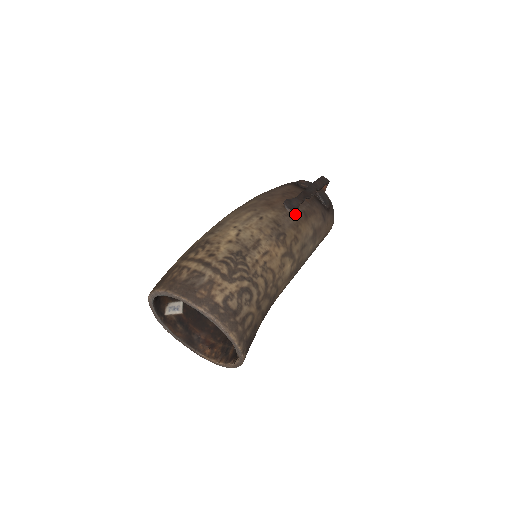
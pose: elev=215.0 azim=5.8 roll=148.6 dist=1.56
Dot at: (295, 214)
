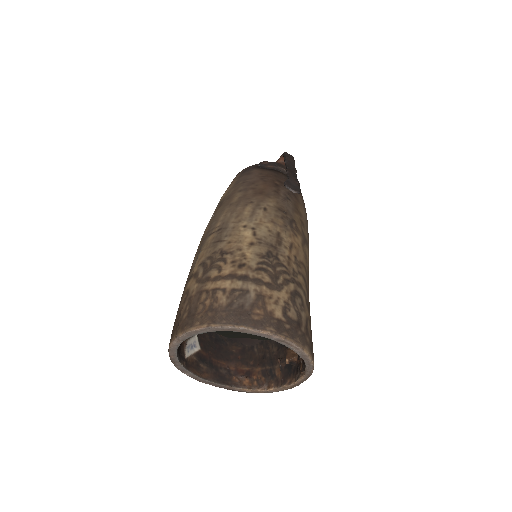
Dot at: (289, 197)
